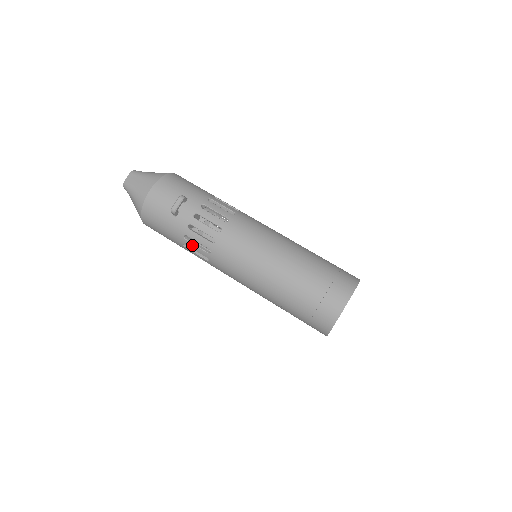
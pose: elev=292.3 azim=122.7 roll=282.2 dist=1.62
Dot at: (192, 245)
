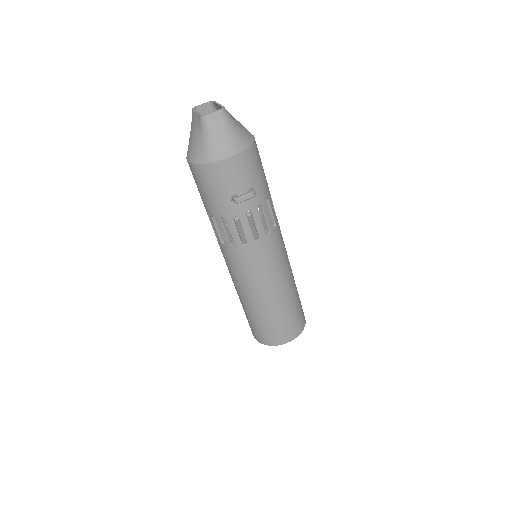
Dot at: (222, 227)
